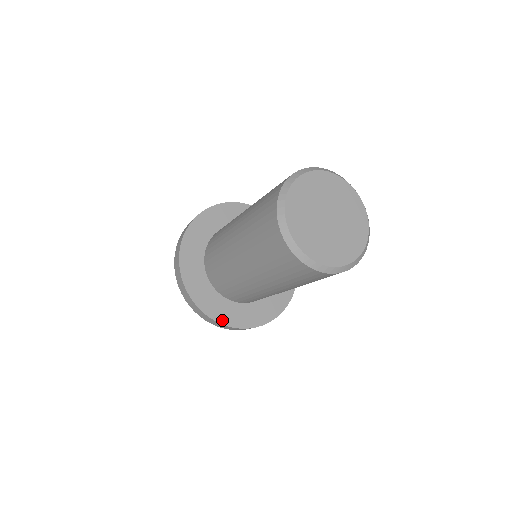
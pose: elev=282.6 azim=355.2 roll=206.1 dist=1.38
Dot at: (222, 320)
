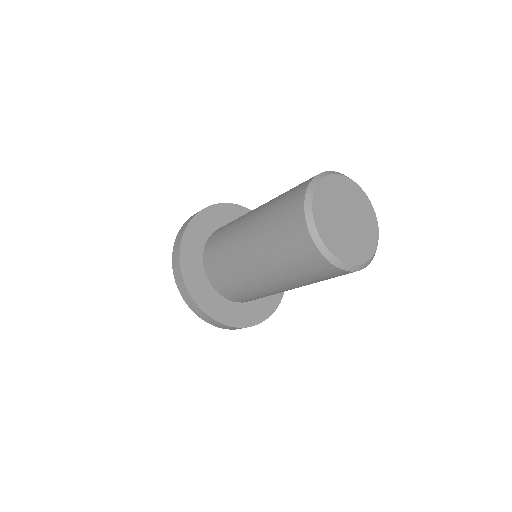
Dot at: (266, 315)
